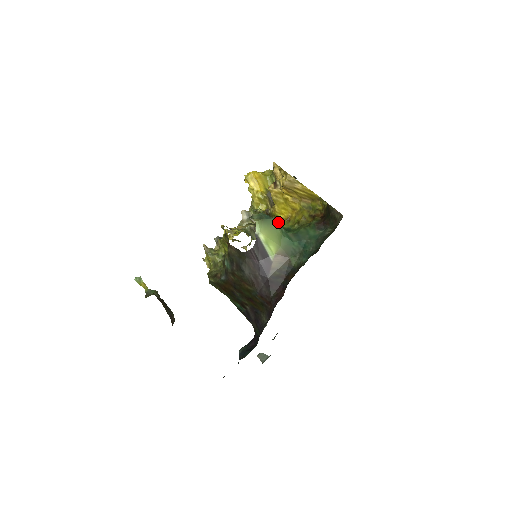
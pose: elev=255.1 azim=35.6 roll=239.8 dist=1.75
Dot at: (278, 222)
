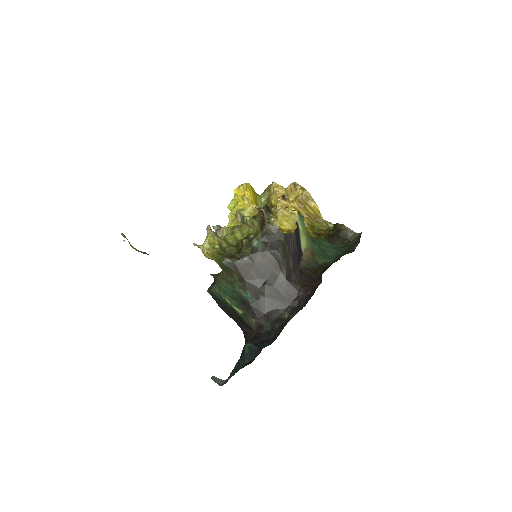
Dot at: occluded
